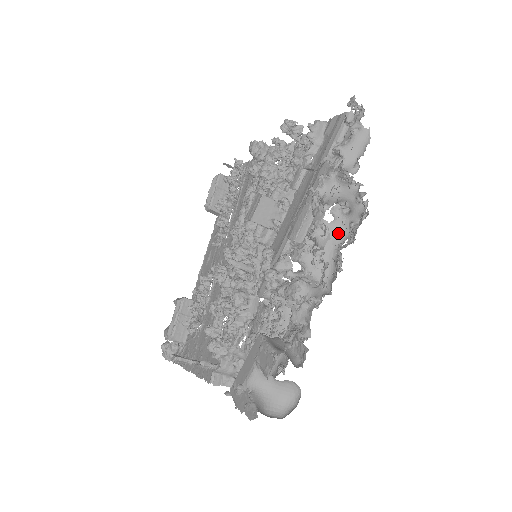
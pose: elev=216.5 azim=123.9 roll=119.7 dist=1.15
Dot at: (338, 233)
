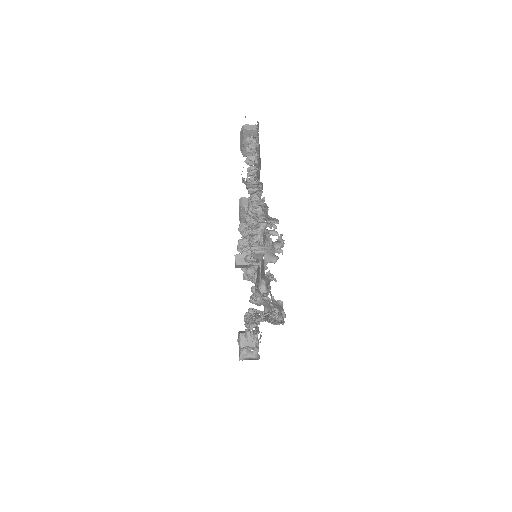
Dot at: (279, 306)
